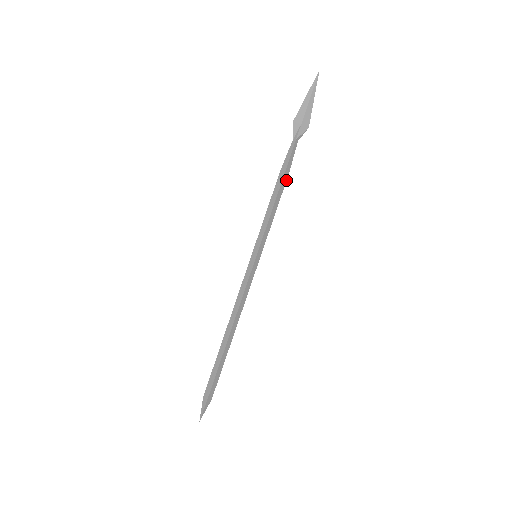
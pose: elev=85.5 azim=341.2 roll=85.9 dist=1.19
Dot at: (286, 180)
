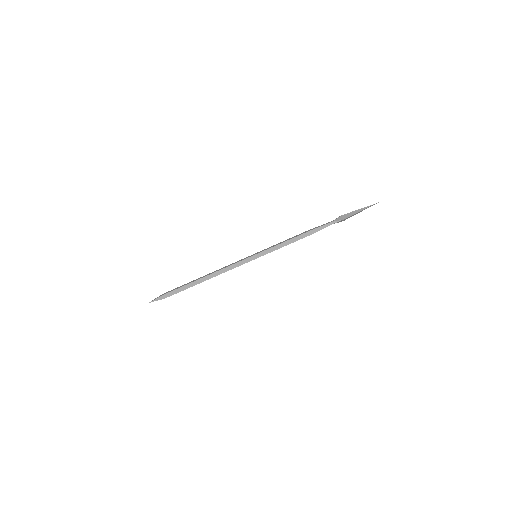
Dot at: (307, 235)
